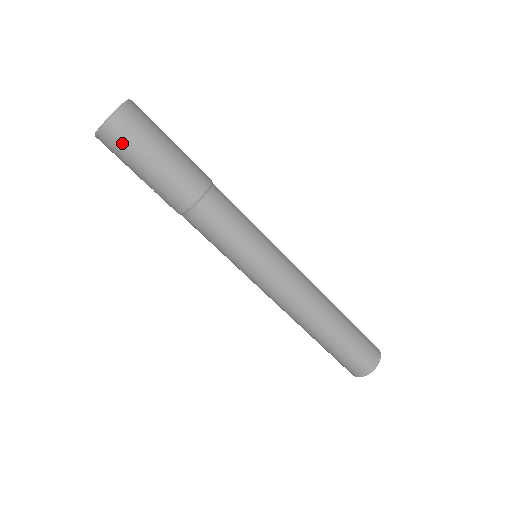
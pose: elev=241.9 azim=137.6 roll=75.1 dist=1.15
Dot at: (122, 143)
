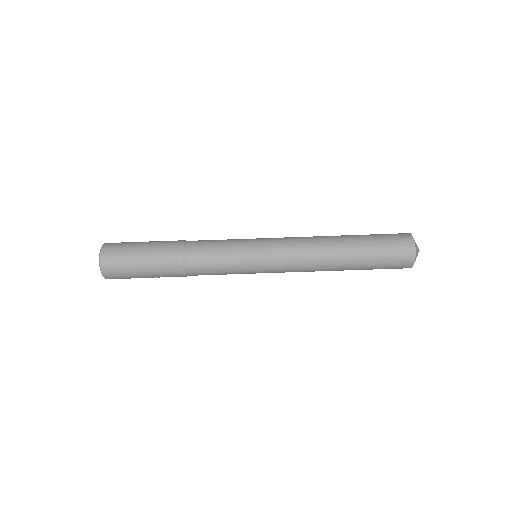
Dot at: (116, 260)
